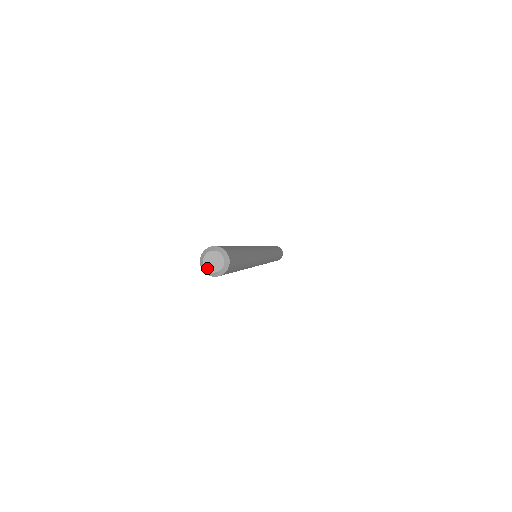
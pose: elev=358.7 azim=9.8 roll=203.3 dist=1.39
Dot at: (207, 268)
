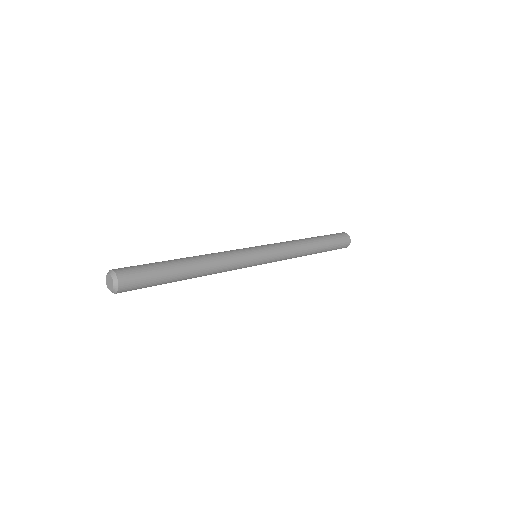
Dot at: (106, 281)
